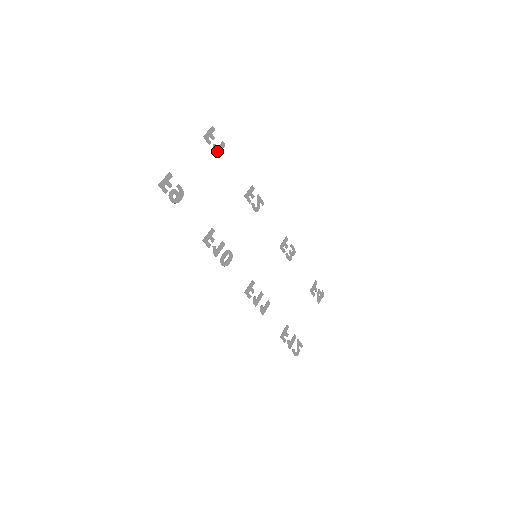
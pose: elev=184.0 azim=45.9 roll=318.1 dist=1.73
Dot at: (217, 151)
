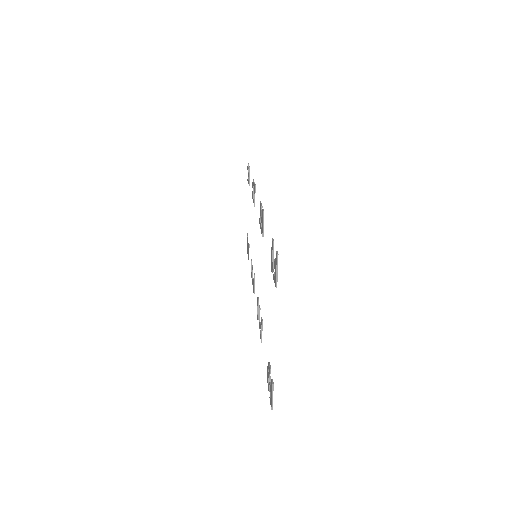
Dot at: (272, 265)
